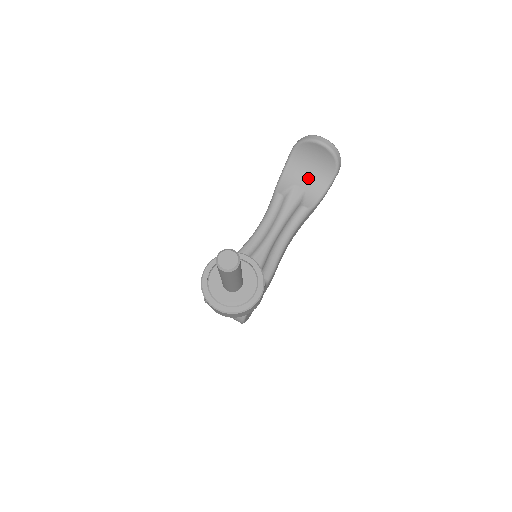
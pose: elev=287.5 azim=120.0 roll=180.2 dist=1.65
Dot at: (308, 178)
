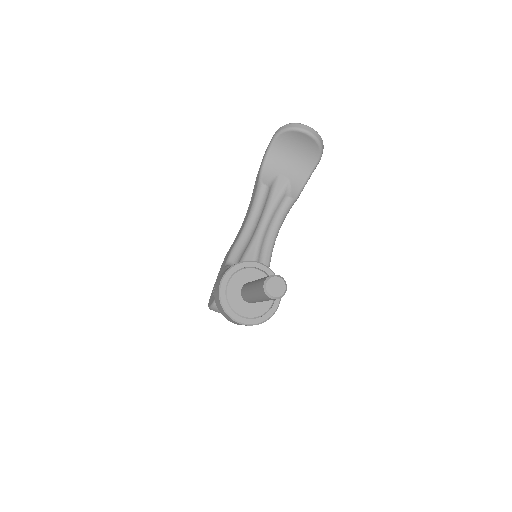
Dot at: (291, 167)
